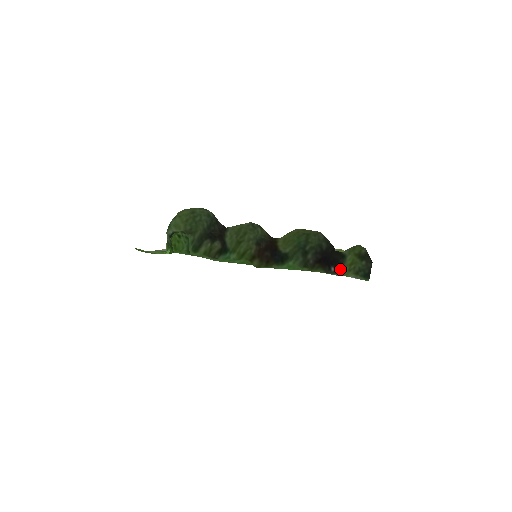
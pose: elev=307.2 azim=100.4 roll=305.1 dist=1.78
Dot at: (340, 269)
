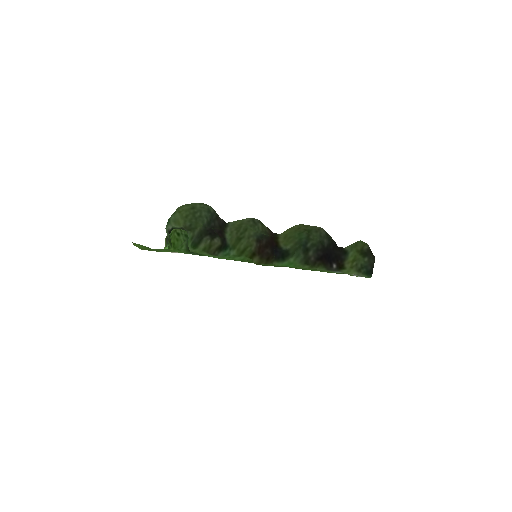
Dot at: (342, 266)
